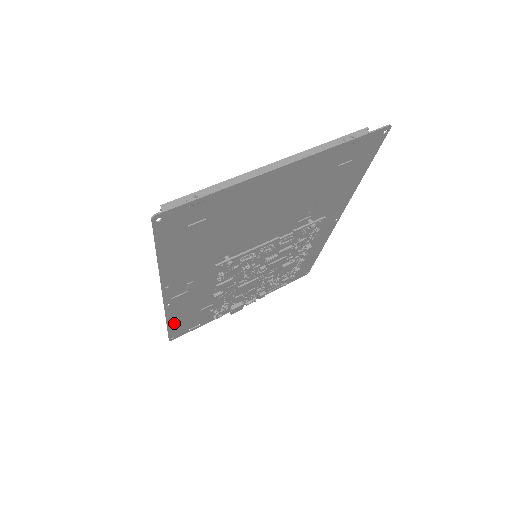
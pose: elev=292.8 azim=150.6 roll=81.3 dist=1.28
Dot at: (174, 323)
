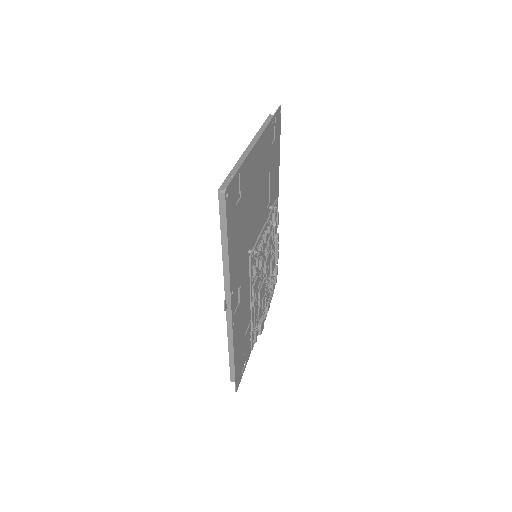
Dot at: (236, 358)
